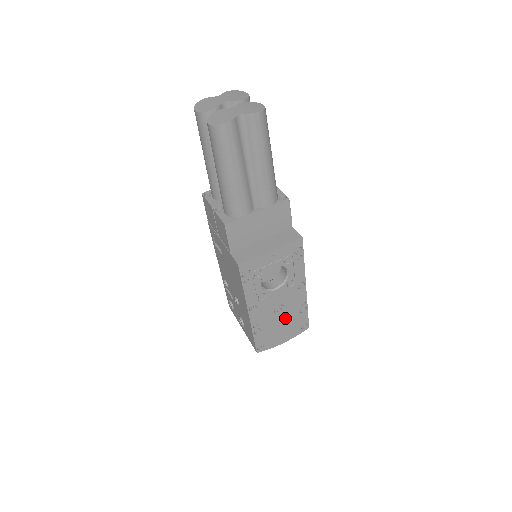
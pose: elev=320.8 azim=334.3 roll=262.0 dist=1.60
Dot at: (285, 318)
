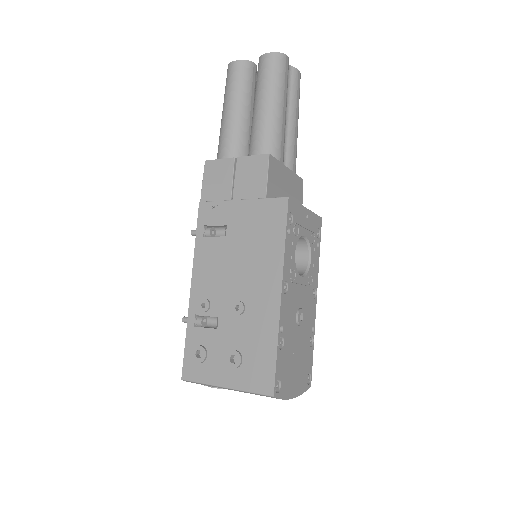
Dot at: (300, 342)
